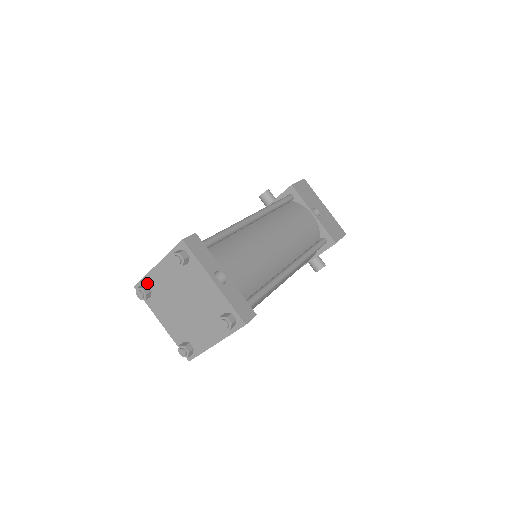
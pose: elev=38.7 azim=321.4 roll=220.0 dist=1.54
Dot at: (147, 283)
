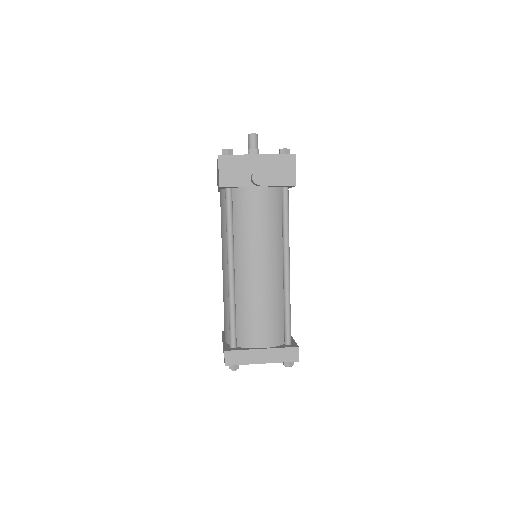
Dot at: (241, 363)
